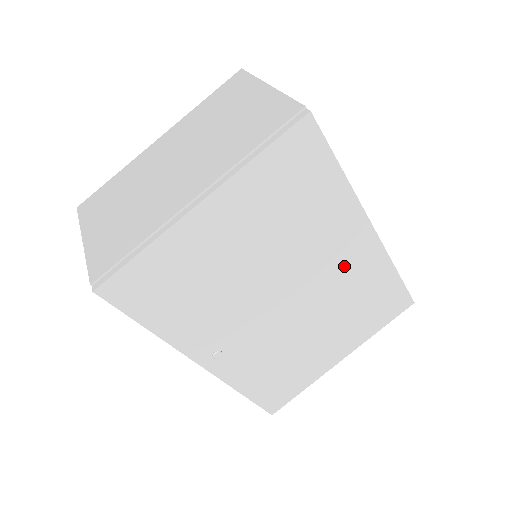
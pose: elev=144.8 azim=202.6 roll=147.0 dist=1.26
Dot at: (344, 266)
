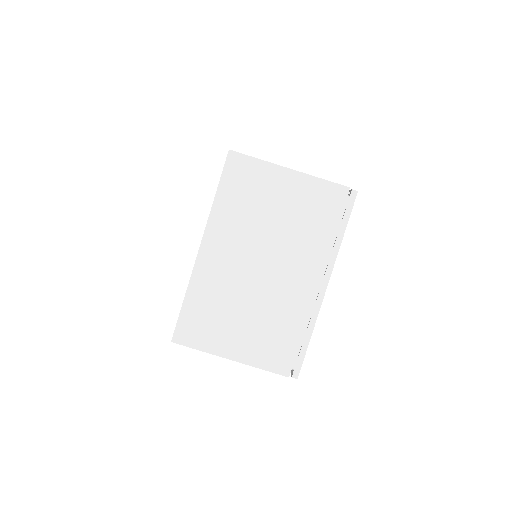
Dot at: occluded
